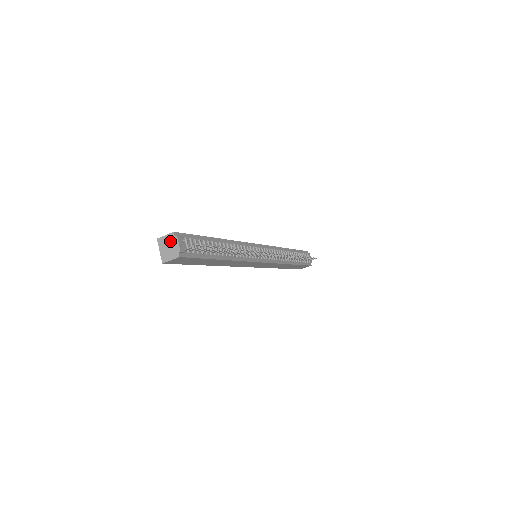
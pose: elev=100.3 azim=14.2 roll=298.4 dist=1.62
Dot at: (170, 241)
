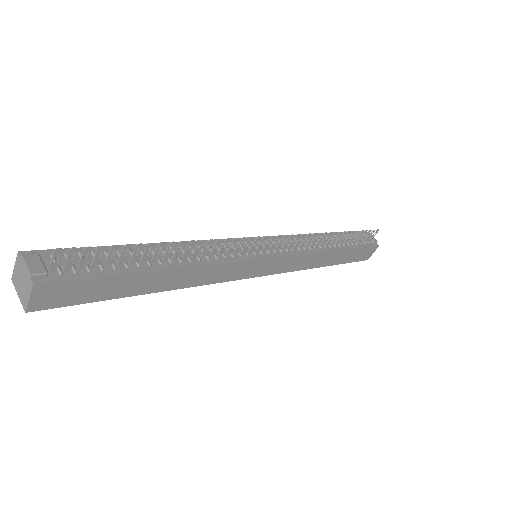
Dot at: (19, 269)
